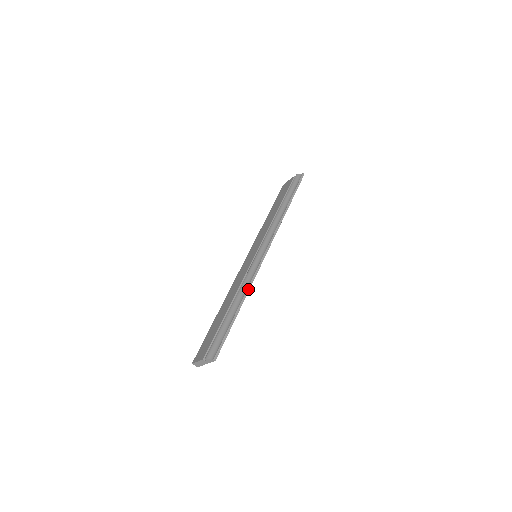
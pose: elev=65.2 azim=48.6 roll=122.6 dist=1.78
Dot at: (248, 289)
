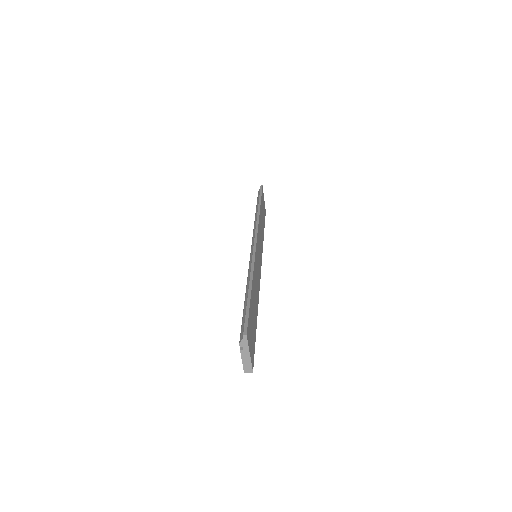
Dot at: (252, 270)
